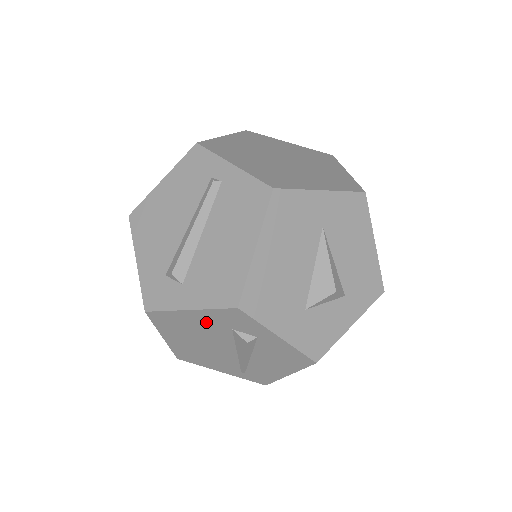
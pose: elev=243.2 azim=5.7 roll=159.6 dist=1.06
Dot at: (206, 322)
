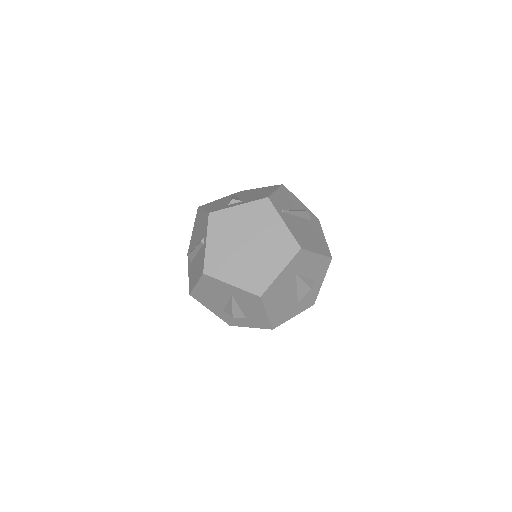
Dot at: occluded
